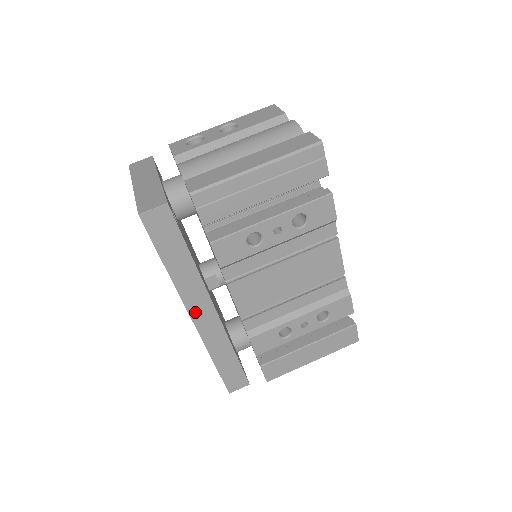
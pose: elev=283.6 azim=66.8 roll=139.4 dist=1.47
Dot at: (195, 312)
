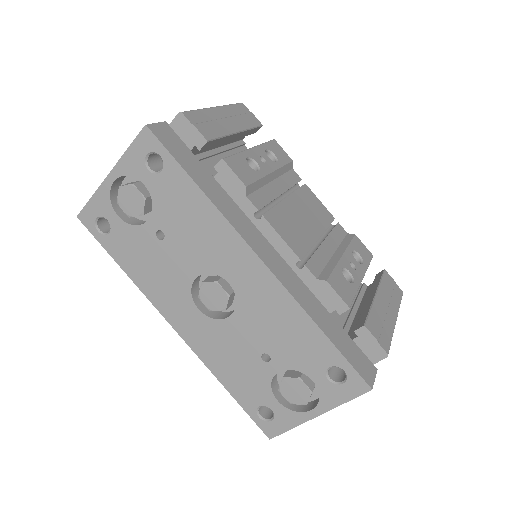
Dot at: (257, 248)
